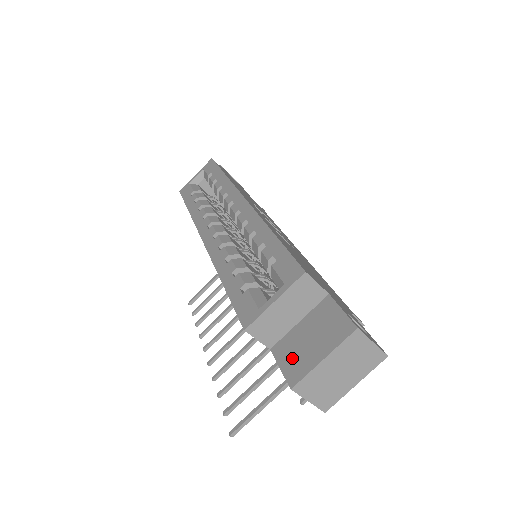
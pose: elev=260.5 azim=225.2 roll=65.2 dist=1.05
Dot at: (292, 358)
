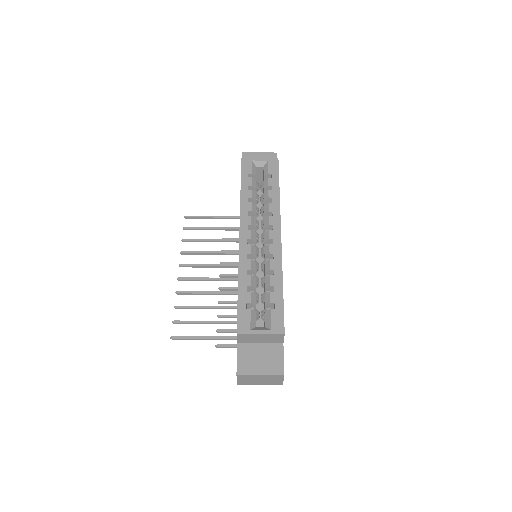
Dot at: (246, 360)
